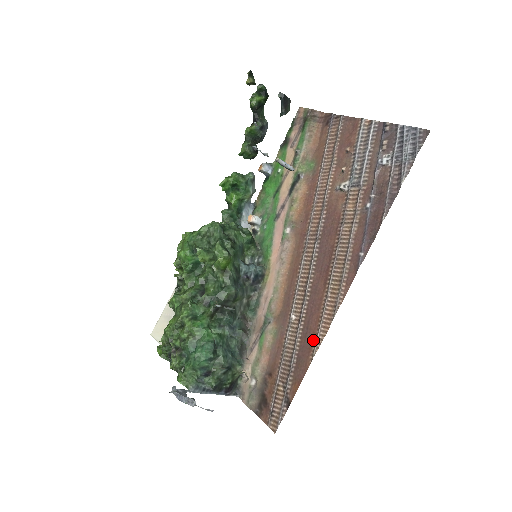
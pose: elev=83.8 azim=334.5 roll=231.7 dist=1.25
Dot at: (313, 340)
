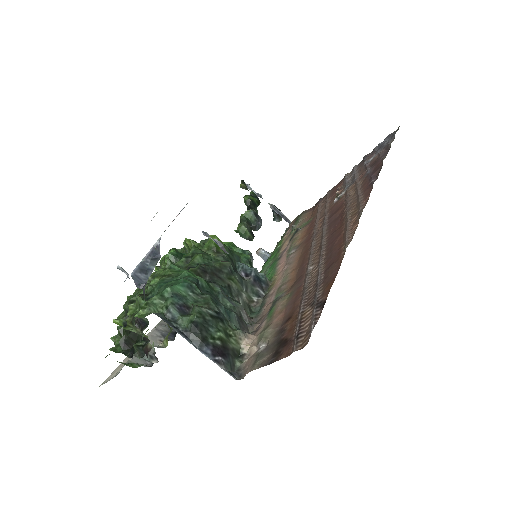
Dot at: (341, 246)
